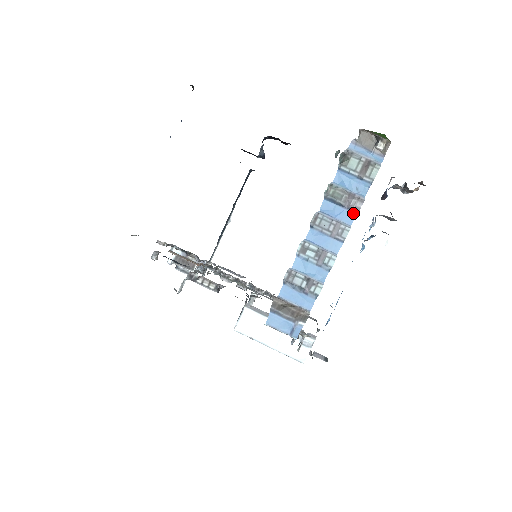
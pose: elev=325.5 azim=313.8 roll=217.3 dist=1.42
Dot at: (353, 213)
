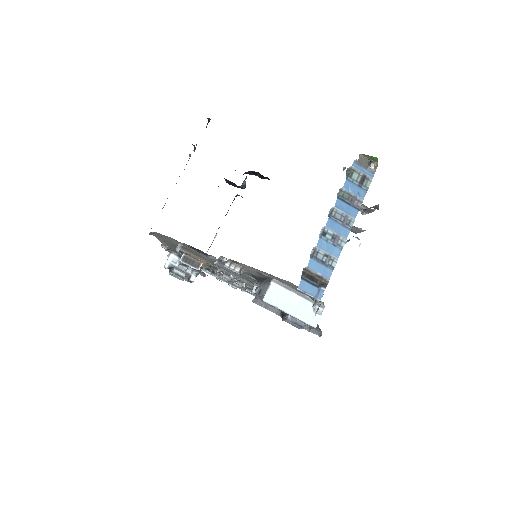
Dot at: (356, 210)
